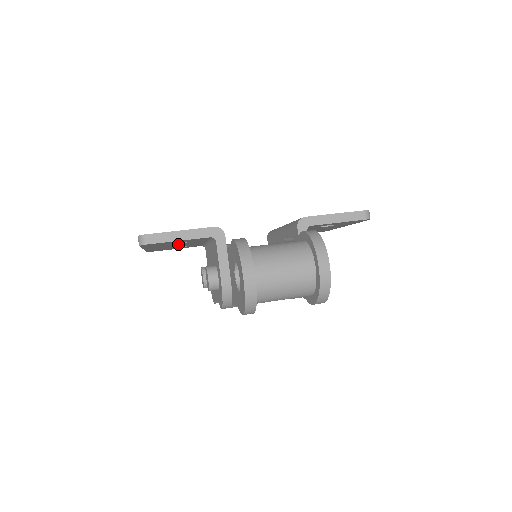
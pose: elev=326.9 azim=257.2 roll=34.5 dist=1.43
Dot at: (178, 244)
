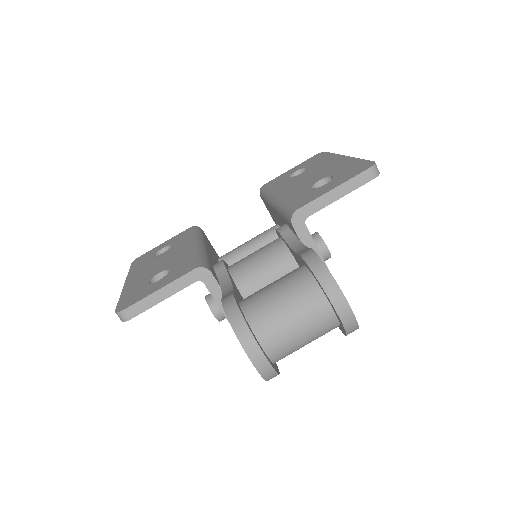
Dot at: occluded
